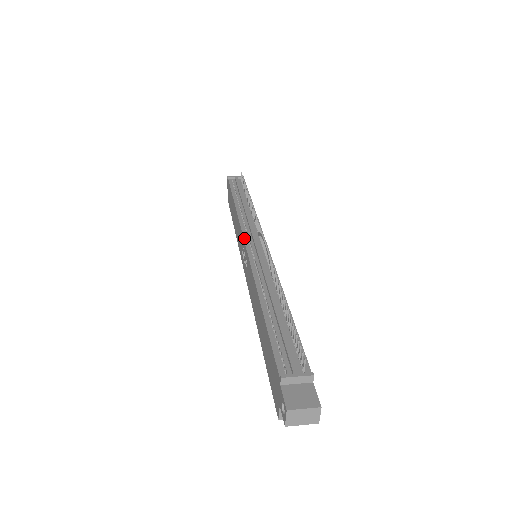
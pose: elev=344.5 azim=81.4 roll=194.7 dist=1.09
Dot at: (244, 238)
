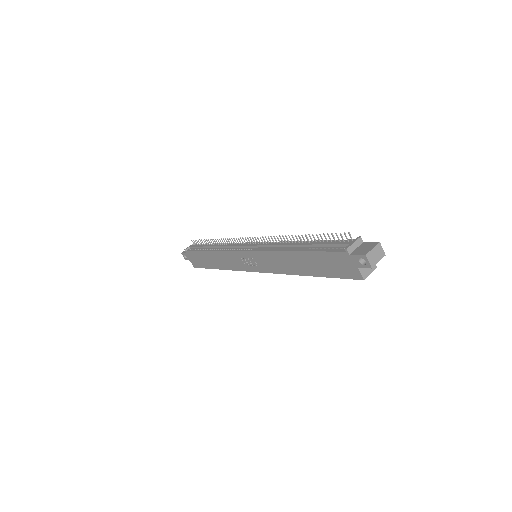
Dot at: (240, 251)
